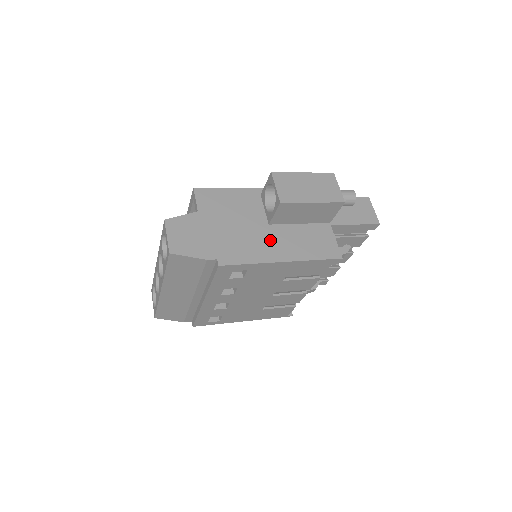
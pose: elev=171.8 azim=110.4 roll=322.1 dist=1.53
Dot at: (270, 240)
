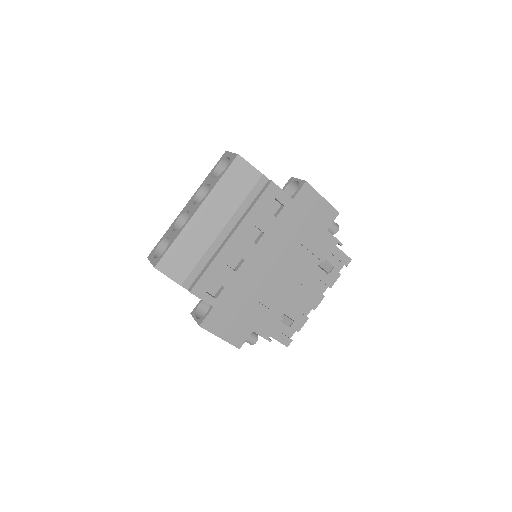
Dot at: occluded
